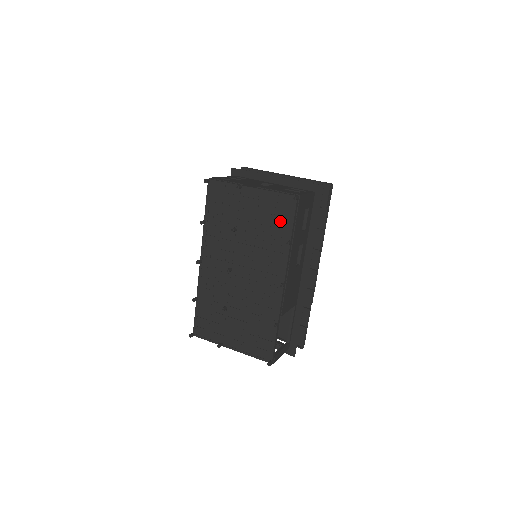
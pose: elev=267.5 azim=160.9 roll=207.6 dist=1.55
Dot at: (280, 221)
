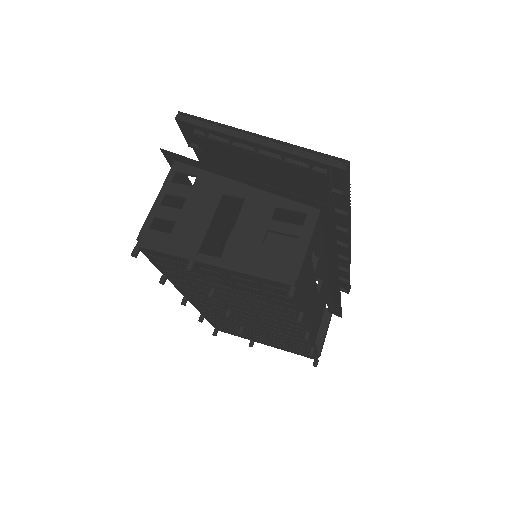
Dot at: (277, 297)
